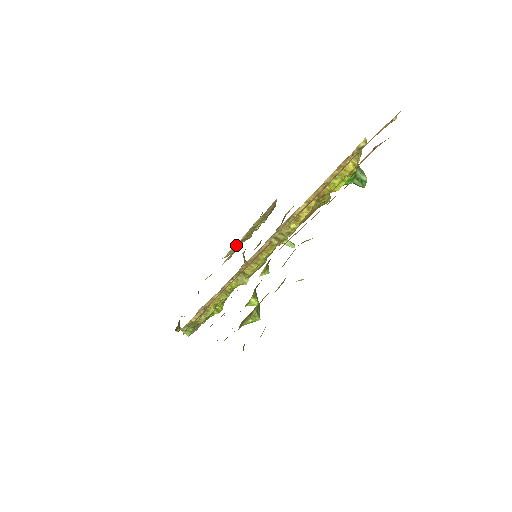
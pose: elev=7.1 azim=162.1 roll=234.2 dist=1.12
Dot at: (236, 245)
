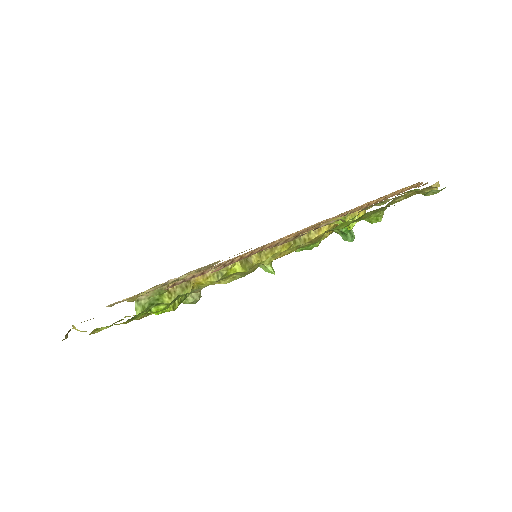
Dot at: occluded
